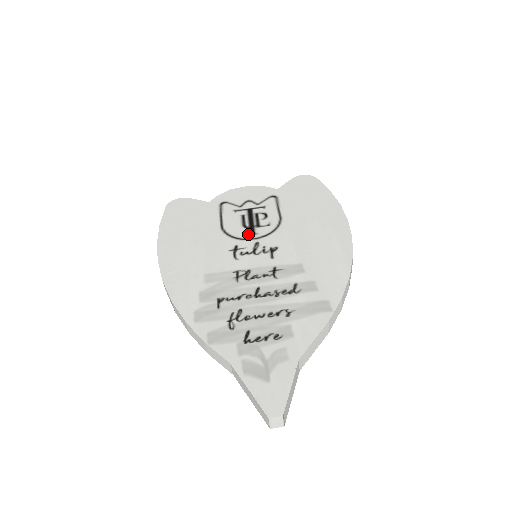
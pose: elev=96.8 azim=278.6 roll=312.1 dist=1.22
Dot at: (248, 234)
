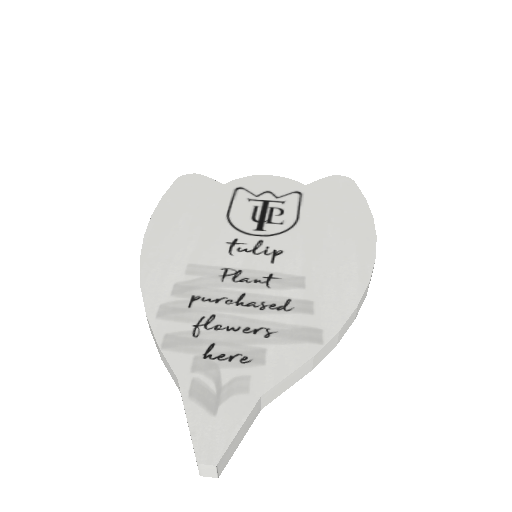
Dot at: (254, 229)
